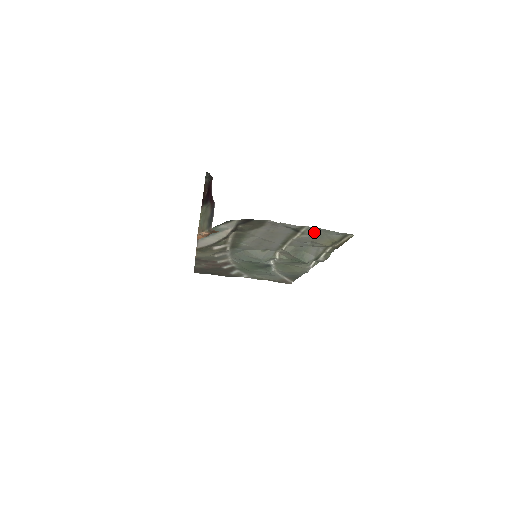
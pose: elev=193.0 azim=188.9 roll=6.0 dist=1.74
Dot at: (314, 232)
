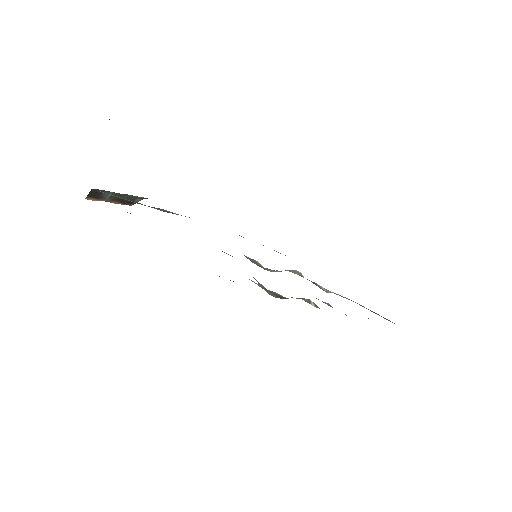
Dot at: occluded
